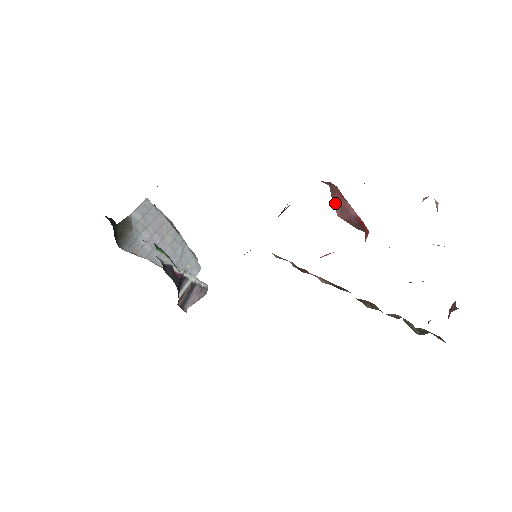
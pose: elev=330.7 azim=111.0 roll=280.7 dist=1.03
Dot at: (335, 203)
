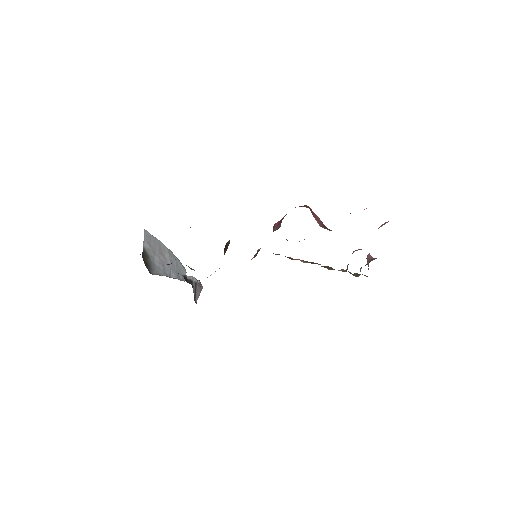
Dot at: (315, 218)
